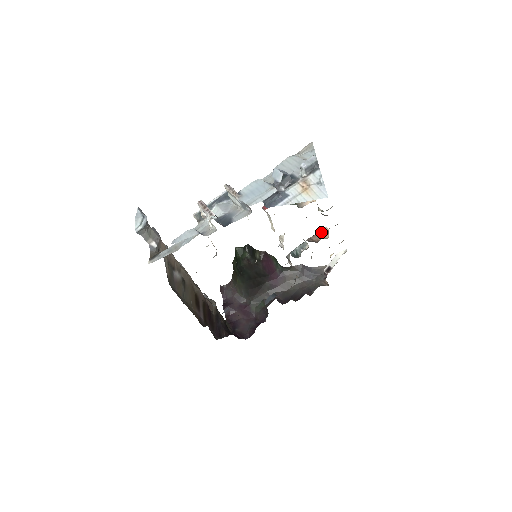
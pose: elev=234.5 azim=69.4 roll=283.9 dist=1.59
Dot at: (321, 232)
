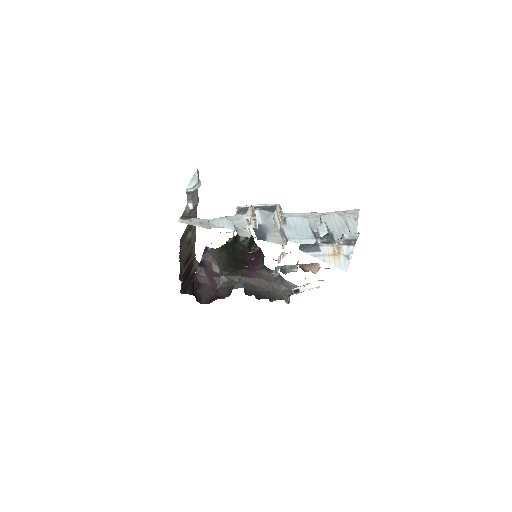
Dot at: (313, 265)
